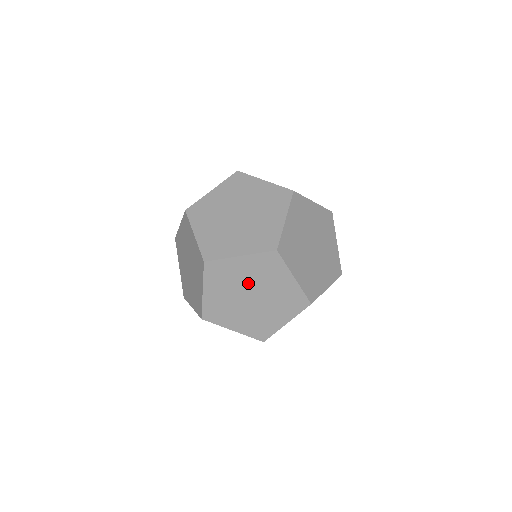
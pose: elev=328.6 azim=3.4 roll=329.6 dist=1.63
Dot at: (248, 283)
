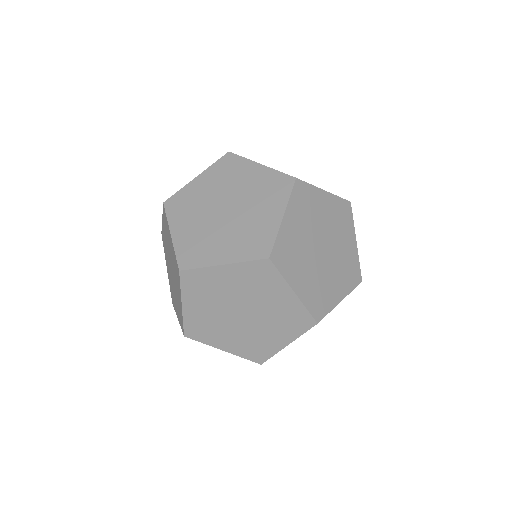
Dot at: (323, 228)
